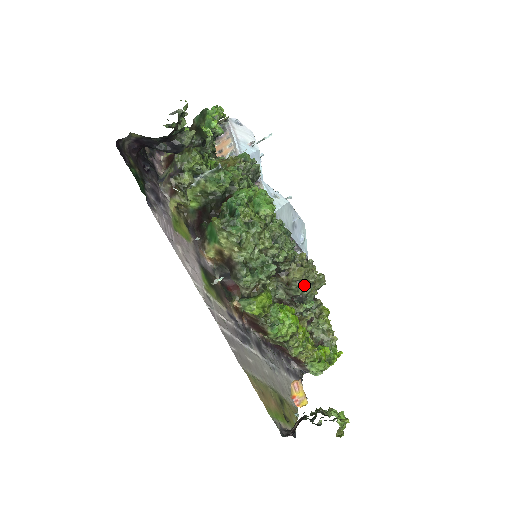
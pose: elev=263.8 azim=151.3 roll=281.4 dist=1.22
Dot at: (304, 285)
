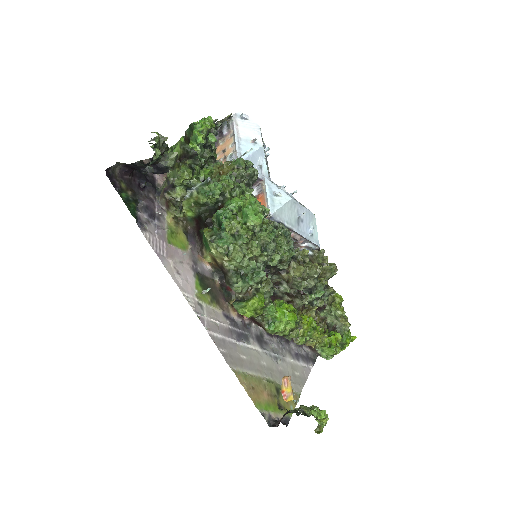
Dot at: (308, 280)
